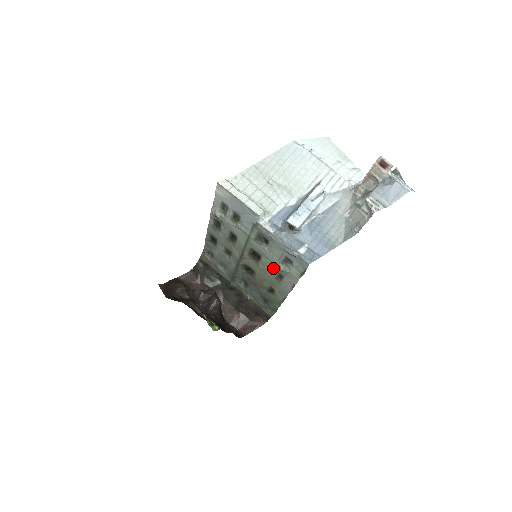
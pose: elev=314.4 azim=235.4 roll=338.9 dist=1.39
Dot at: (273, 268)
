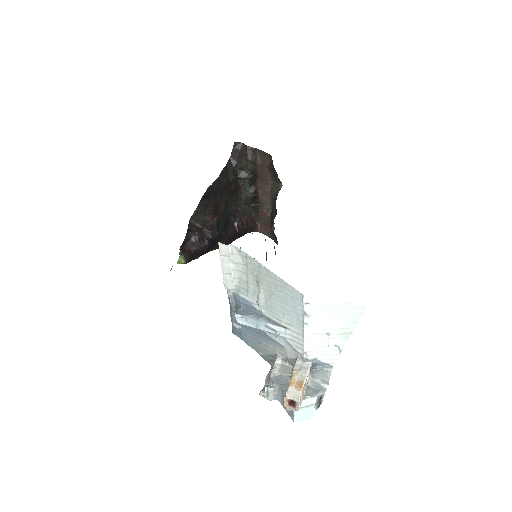
Dot at: occluded
